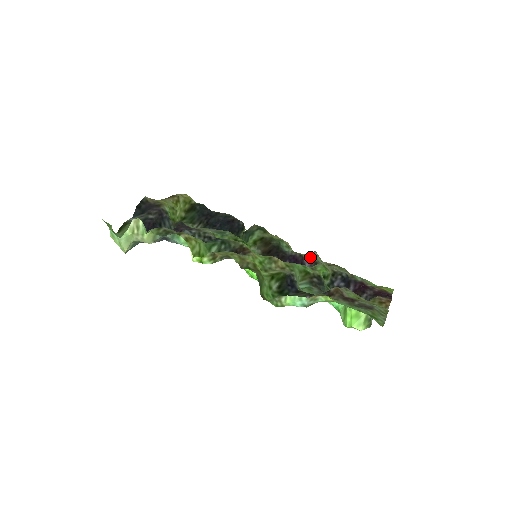
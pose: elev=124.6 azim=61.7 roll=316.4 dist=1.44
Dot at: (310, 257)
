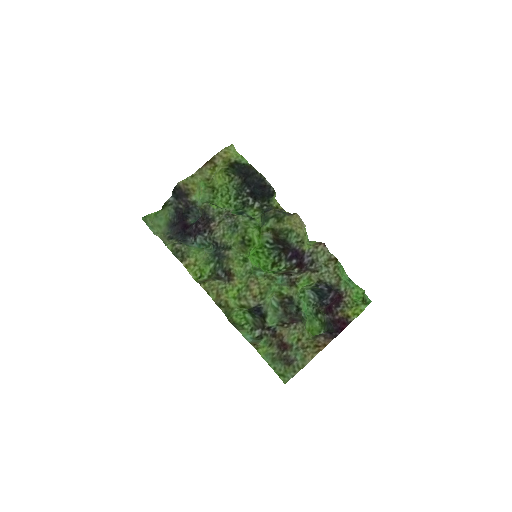
Dot at: (311, 253)
